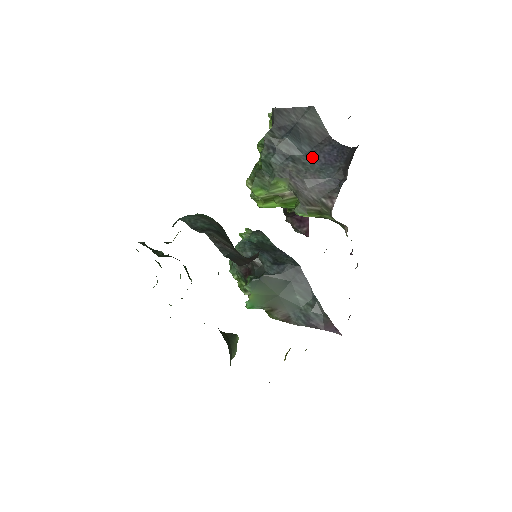
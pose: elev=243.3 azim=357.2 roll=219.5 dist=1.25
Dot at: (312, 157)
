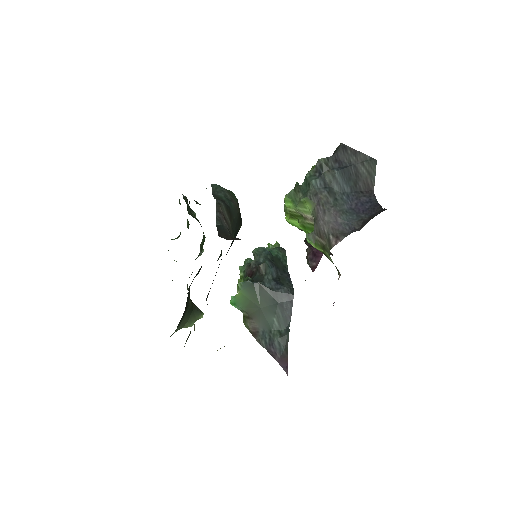
Dot at: (347, 198)
